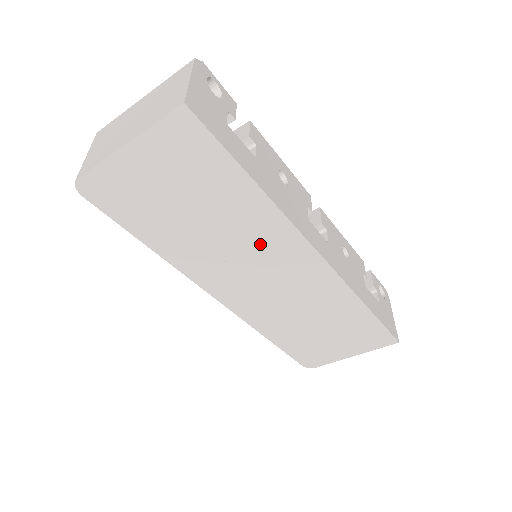
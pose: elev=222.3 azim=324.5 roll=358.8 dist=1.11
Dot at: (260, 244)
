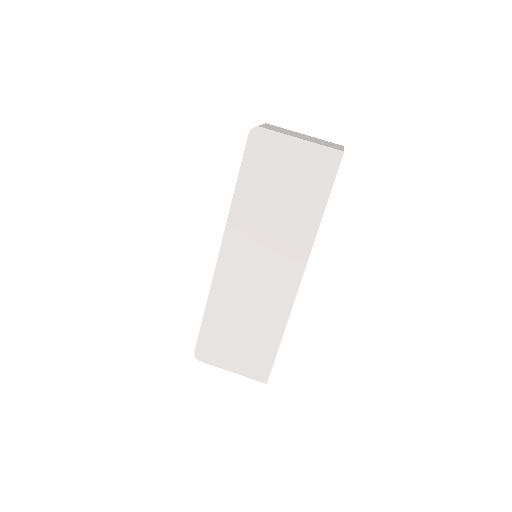
Dot at: (285, 244)
